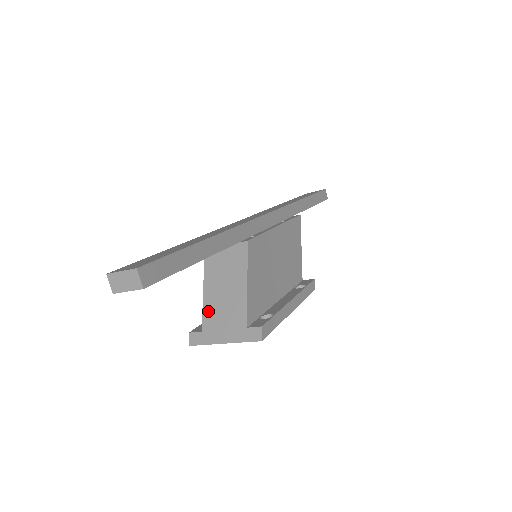
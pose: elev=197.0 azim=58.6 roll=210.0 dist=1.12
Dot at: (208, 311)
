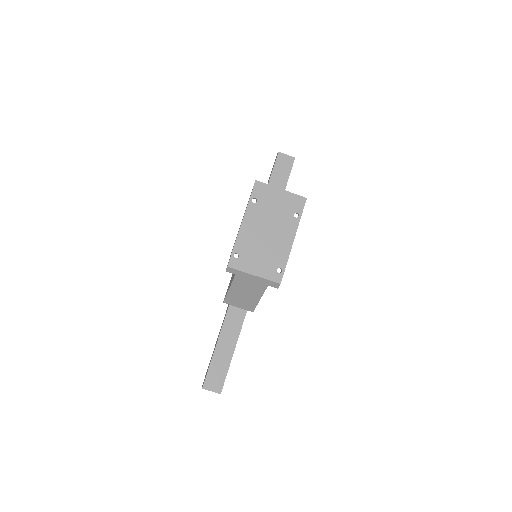
Dot at: occluded
